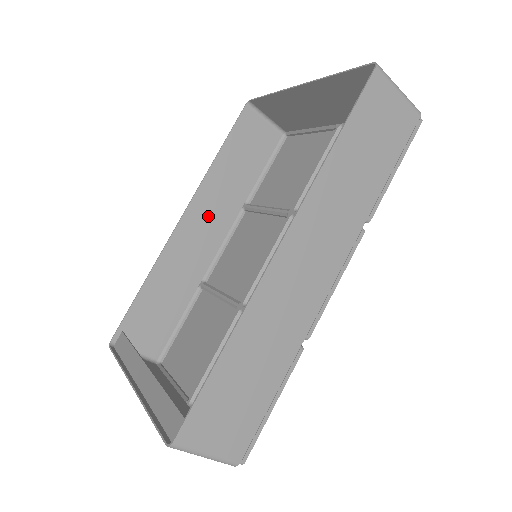
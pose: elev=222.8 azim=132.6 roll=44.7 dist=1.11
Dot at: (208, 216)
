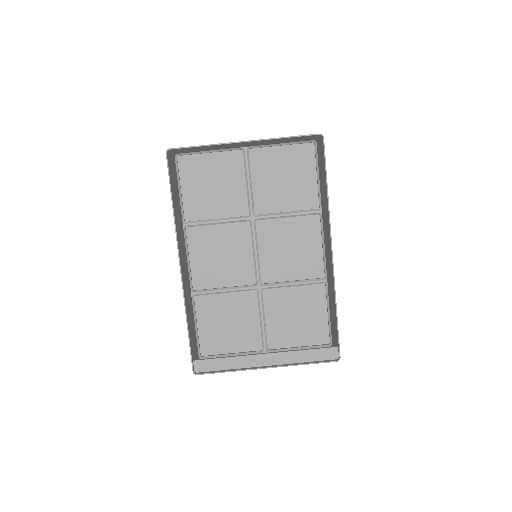
Dot at: (182, 250)
